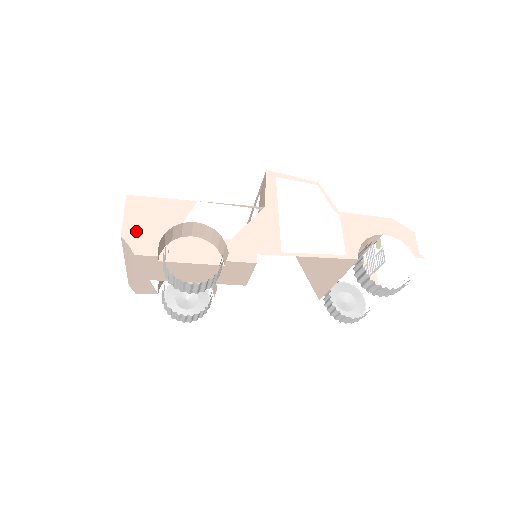
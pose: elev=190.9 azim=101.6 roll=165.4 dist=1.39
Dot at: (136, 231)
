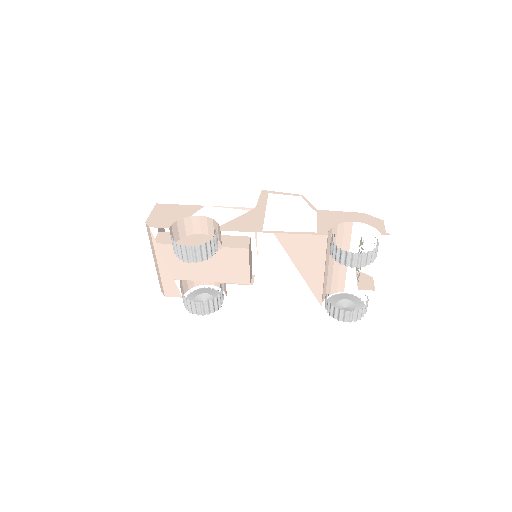
Dot at: (156, 220)
